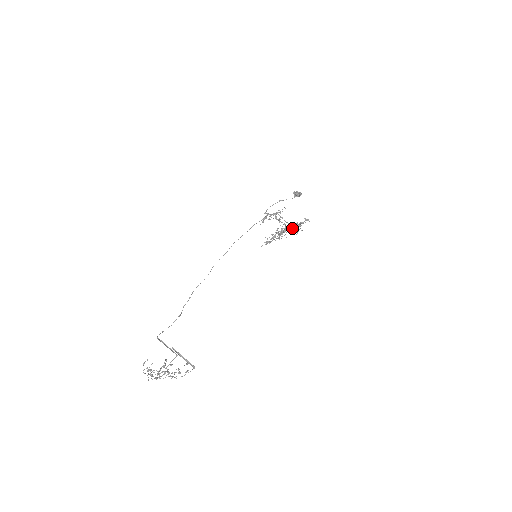
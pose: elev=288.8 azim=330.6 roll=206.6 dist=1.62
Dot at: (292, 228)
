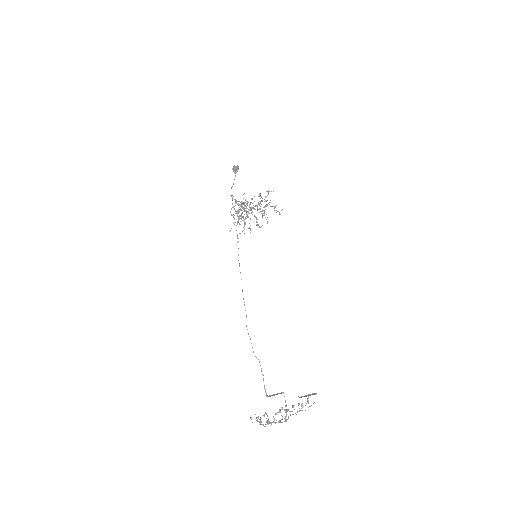
Dot at: occluded
